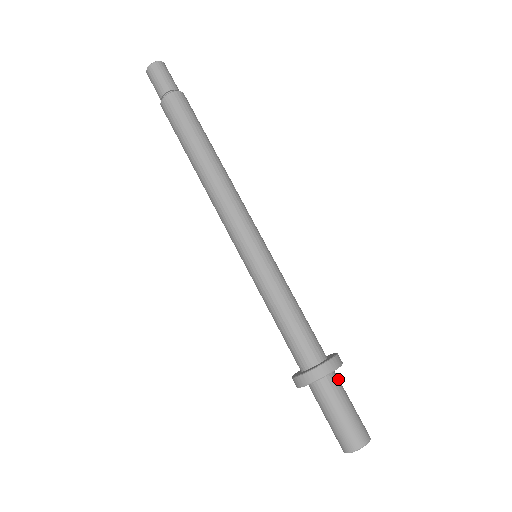
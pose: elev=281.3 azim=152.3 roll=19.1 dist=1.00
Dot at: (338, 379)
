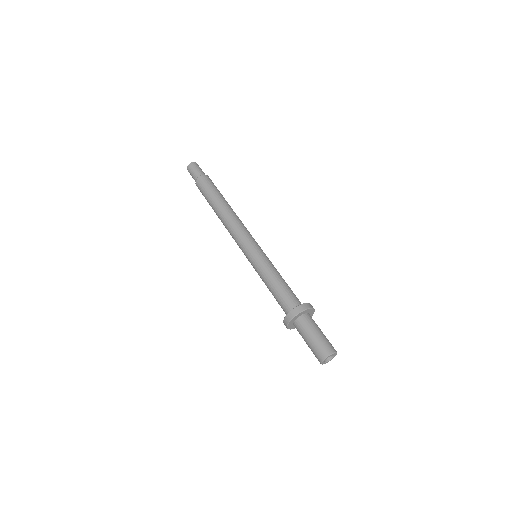
Dot at: (312, 319)
